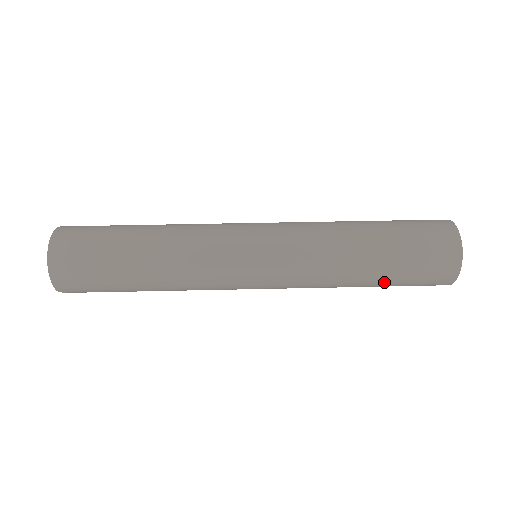
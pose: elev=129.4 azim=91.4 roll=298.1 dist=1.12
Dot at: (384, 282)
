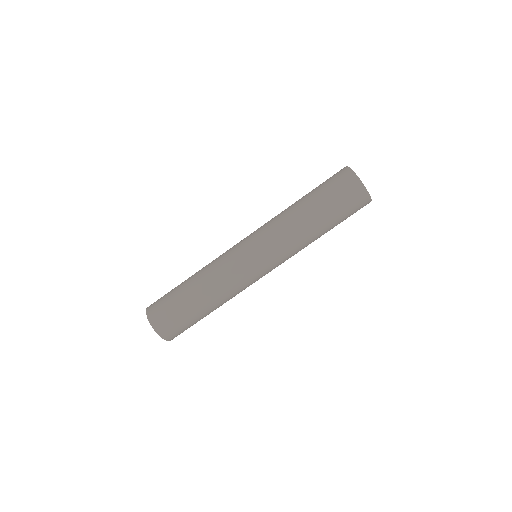
Dot at: occluded
